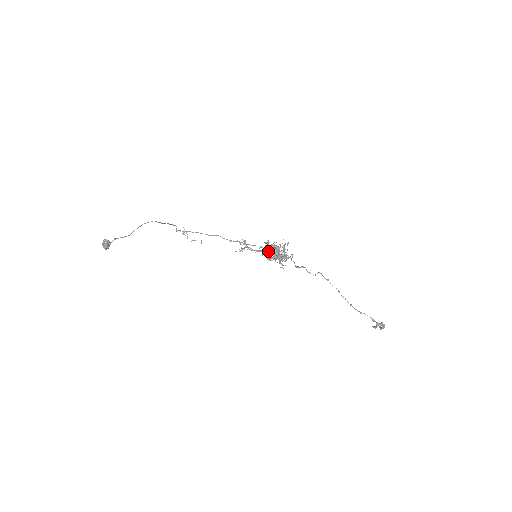
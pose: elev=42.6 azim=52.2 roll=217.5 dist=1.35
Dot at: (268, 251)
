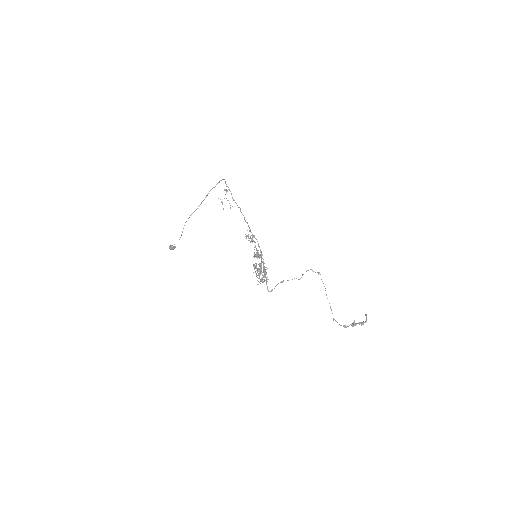
Dot at: occluded
